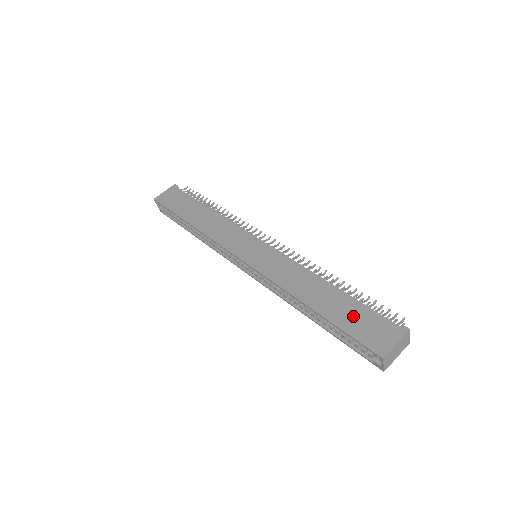
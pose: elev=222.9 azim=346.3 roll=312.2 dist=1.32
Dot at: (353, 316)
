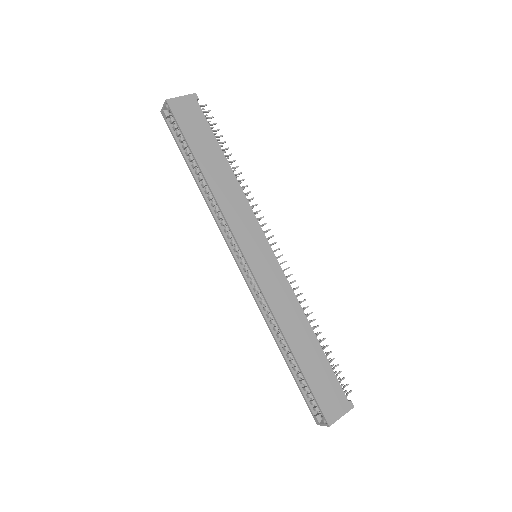
Dot at: (321, 376)
